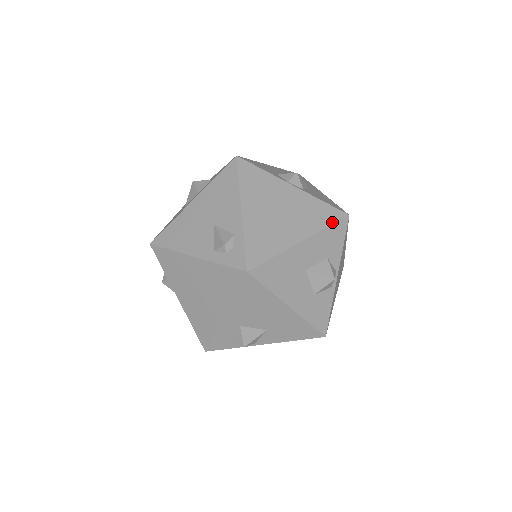
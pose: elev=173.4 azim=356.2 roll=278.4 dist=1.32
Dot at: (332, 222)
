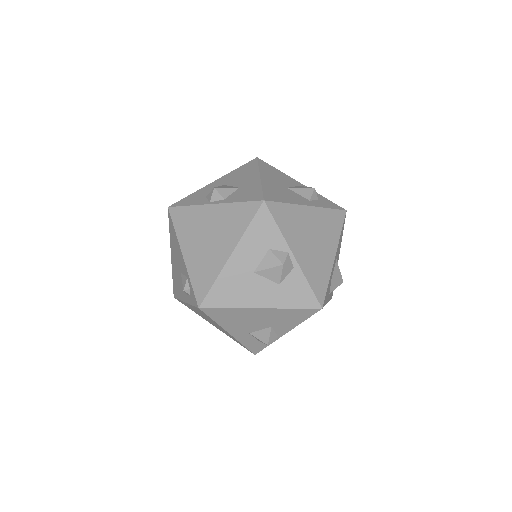
Dot at: (251, 219)
